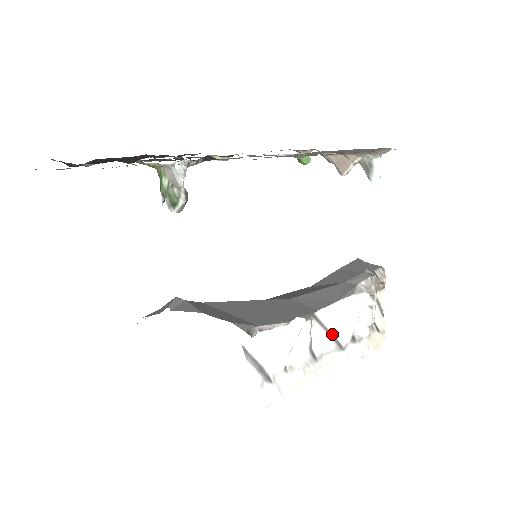
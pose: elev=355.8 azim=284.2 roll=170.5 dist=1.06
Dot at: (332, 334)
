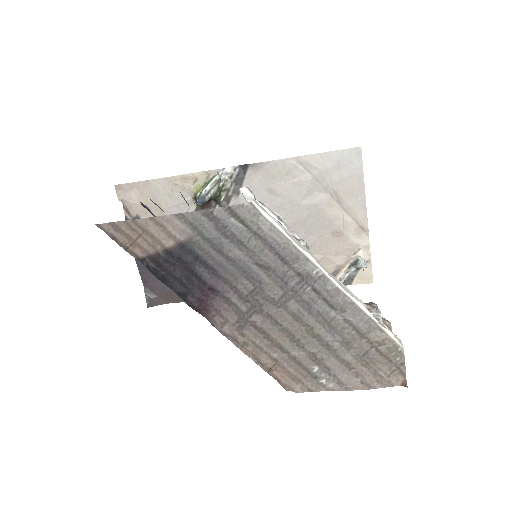
Dot at: occluded
